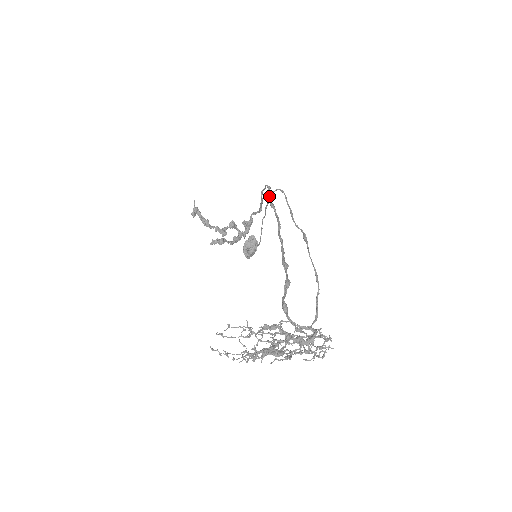
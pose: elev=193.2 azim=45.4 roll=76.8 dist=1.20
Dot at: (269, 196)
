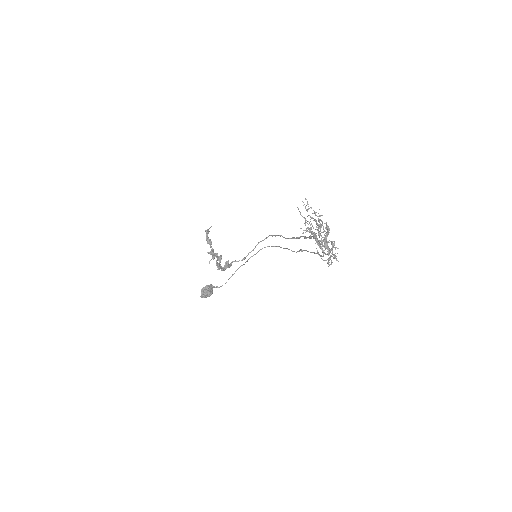
Dot at: (276, 235)
